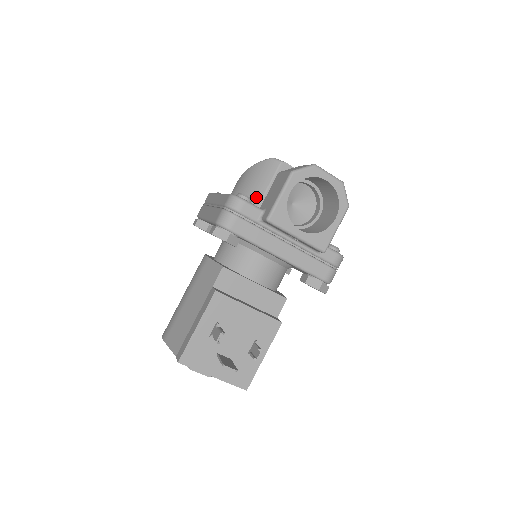
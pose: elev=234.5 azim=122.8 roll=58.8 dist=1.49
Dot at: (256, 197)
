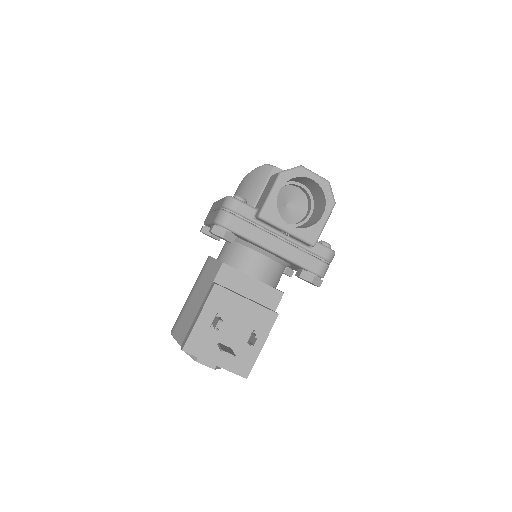
Dot at: (252, 199)
